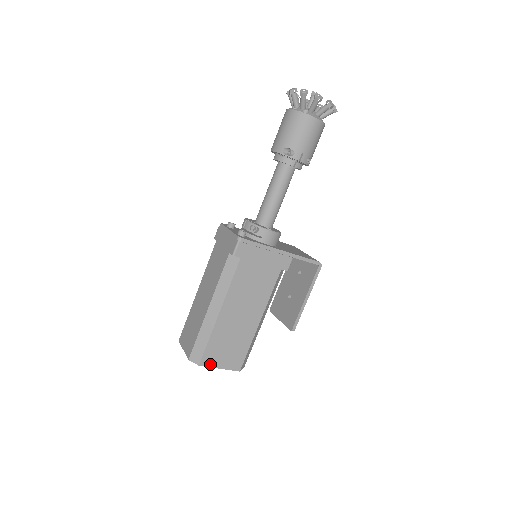
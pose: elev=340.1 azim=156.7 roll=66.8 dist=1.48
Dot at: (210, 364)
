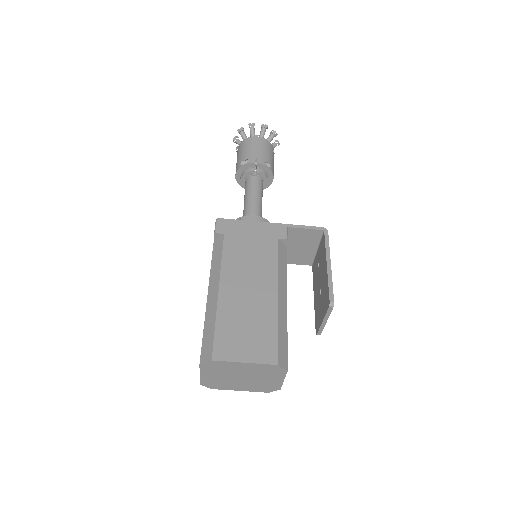
Dot at: (228, 357)
